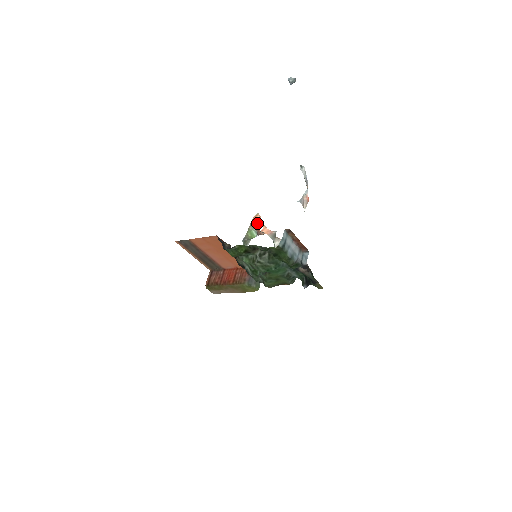
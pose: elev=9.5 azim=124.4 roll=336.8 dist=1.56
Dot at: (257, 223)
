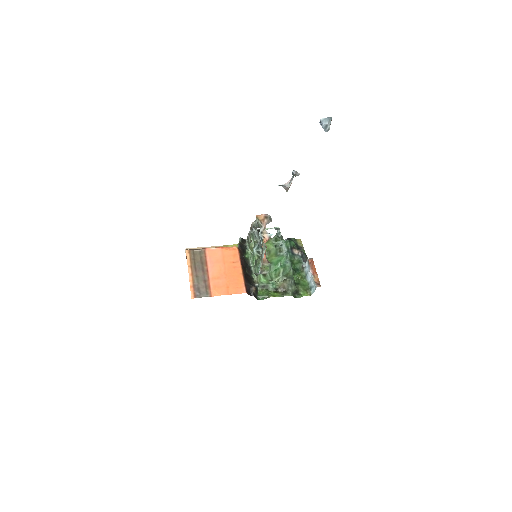
Dot at: occluded
